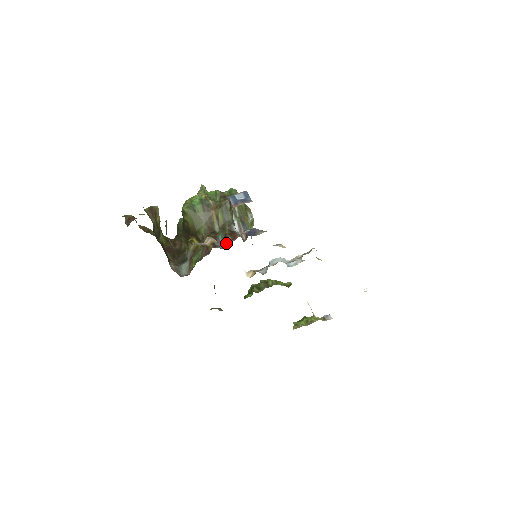
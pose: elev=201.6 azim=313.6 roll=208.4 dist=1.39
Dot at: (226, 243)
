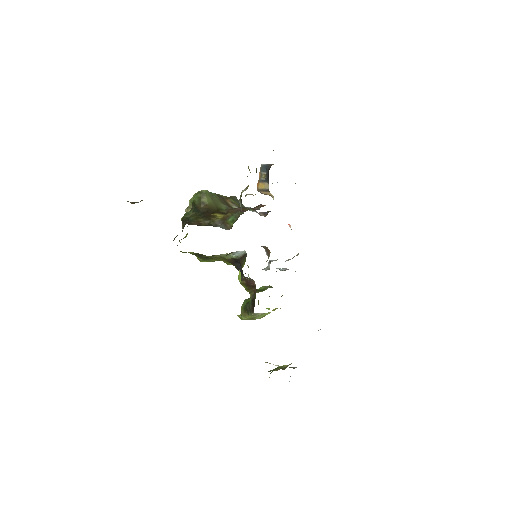
Dot at: occluded
